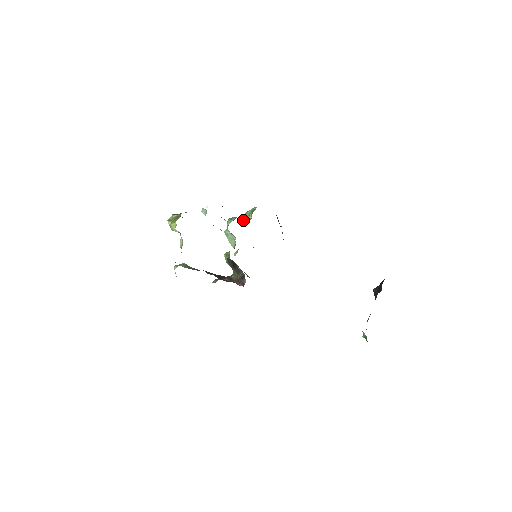
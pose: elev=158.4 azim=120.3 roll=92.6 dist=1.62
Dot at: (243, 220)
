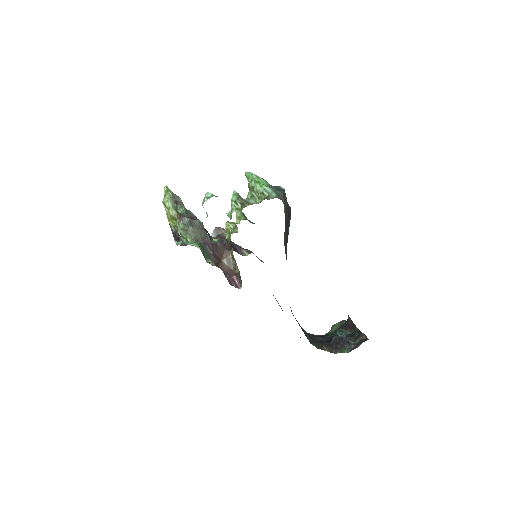
Dot at: (250, 188)
